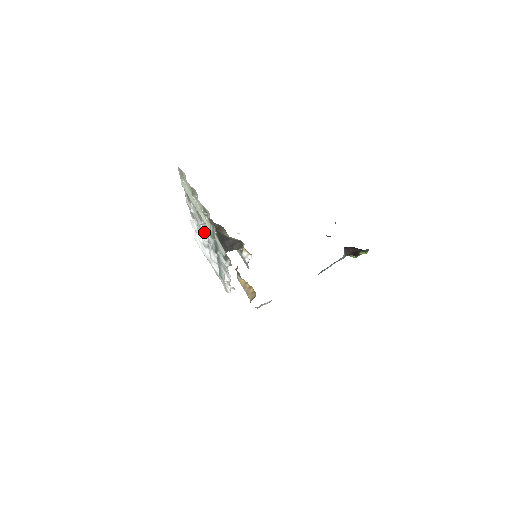
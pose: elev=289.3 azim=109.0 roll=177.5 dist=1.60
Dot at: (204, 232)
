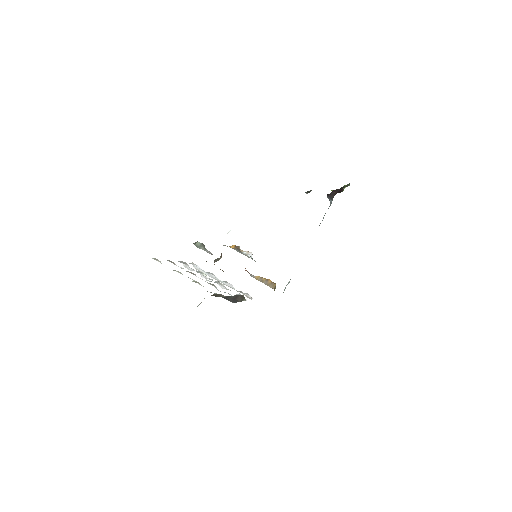
Dot at: occluded
